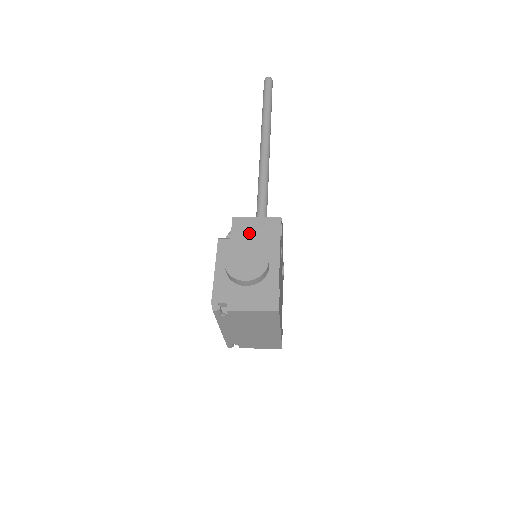
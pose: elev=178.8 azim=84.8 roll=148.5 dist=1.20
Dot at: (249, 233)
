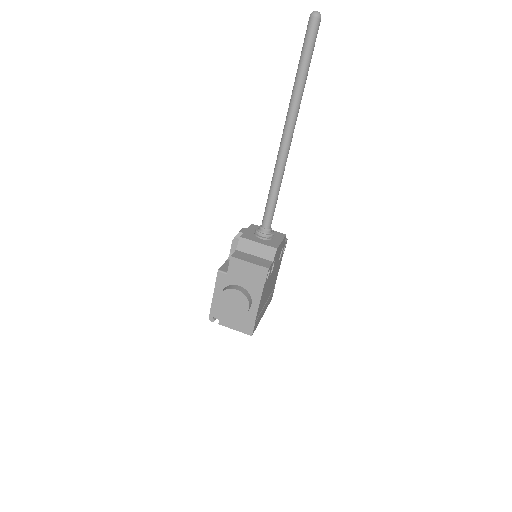
Dot at: (241, 274)
